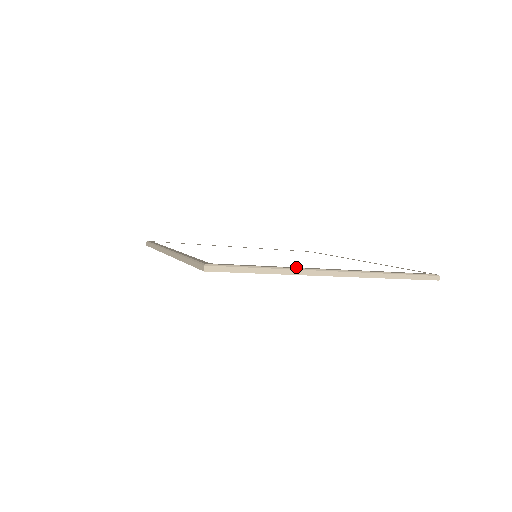
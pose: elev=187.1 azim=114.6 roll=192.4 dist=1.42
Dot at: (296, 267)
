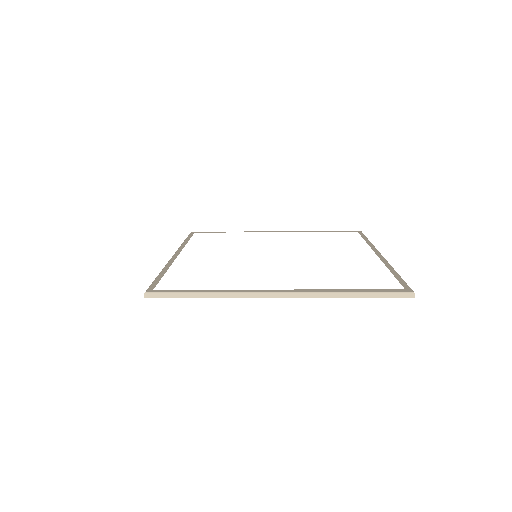
Dot at: occluded
